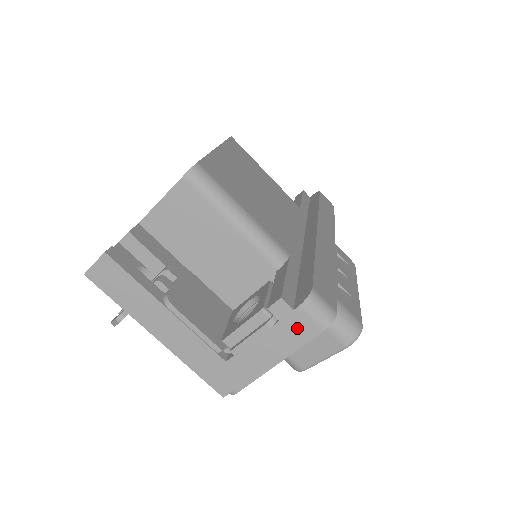
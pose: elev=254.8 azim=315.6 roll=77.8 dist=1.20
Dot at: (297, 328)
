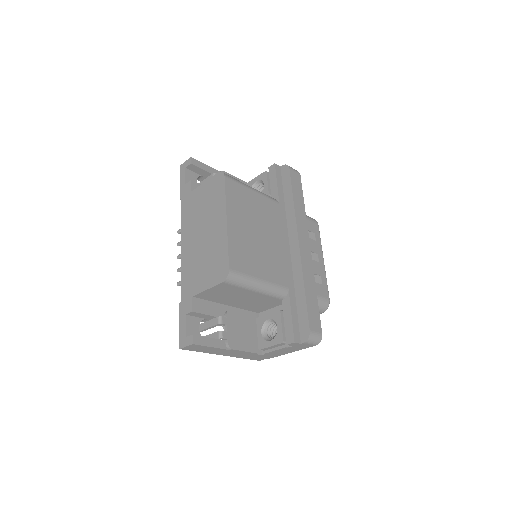
Dot at: (302, 346)
